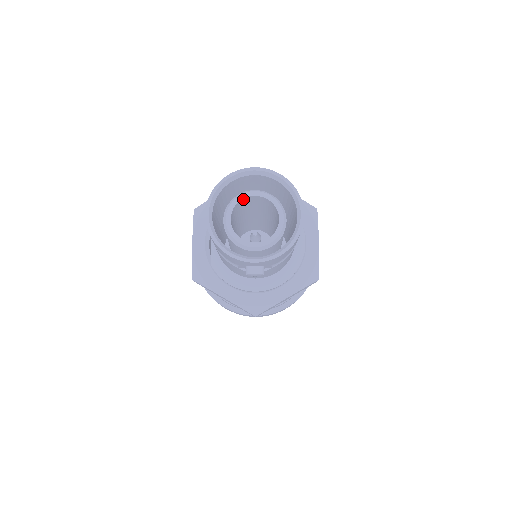
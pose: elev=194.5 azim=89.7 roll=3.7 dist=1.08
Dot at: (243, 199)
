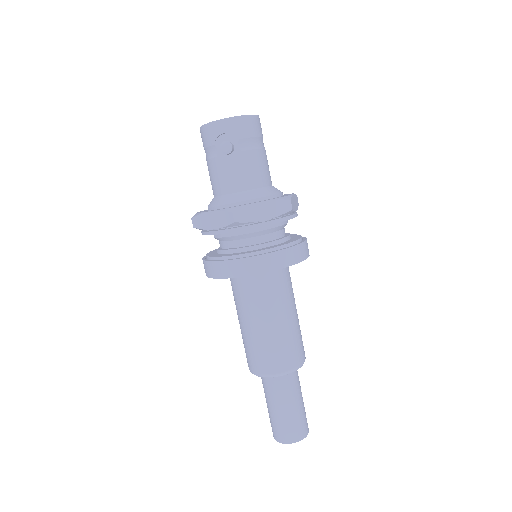
Dot at: occluded
